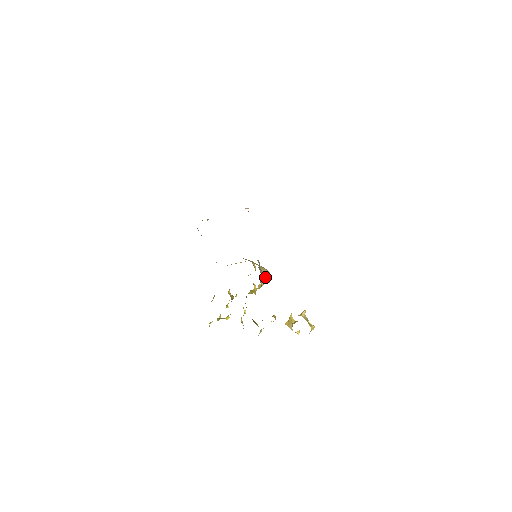
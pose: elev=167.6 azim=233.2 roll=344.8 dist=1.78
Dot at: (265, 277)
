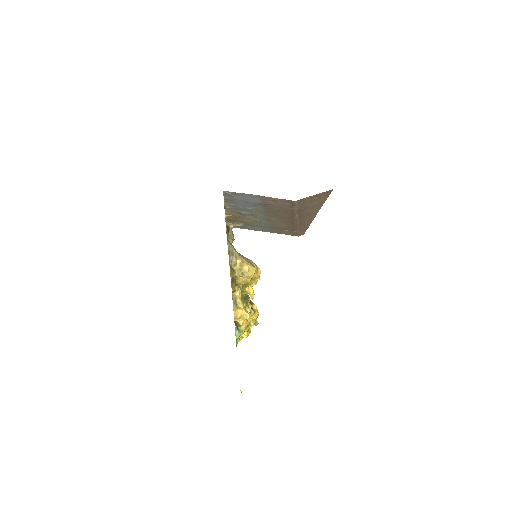
Dot at: (241, 267)
